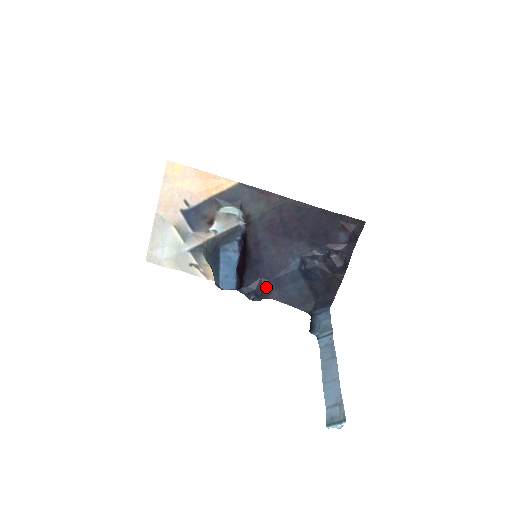
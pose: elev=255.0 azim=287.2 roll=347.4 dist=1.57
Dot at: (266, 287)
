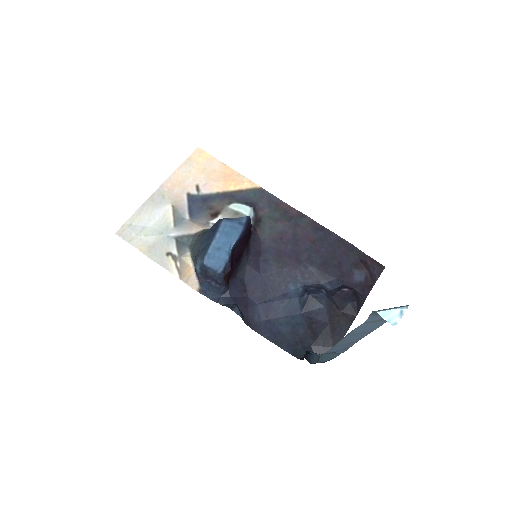
Dot at: (251, 311)
